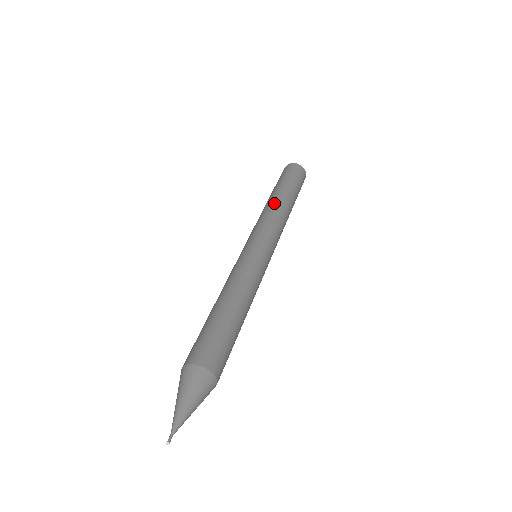
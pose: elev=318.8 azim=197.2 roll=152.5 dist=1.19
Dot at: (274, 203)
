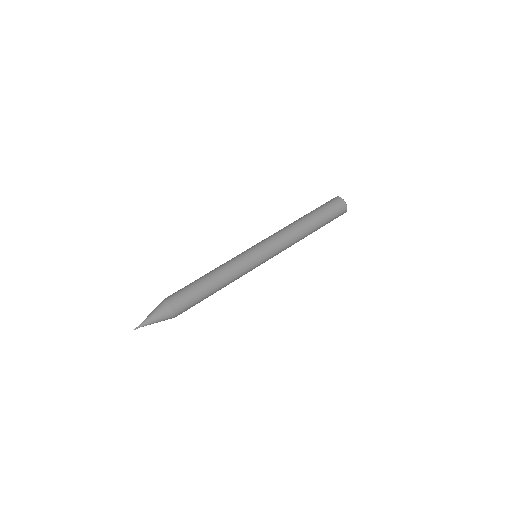
Dot at: (300, 234)
